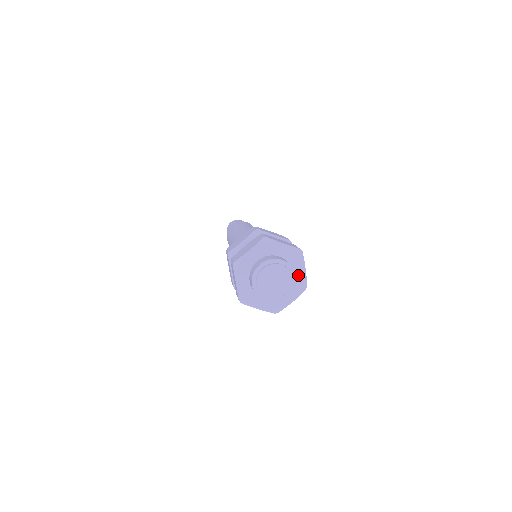
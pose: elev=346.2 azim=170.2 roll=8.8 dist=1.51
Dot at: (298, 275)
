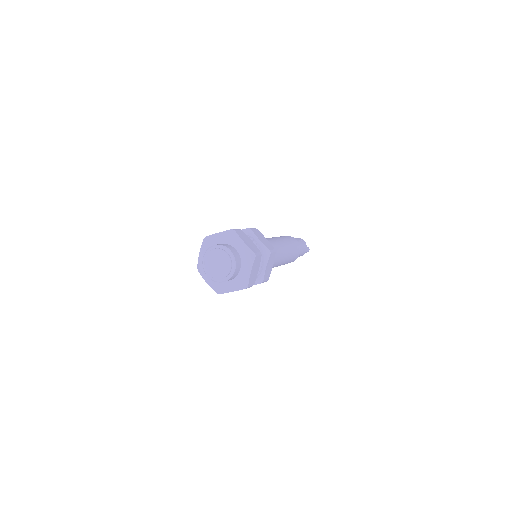
Dot at: (244, 273)
